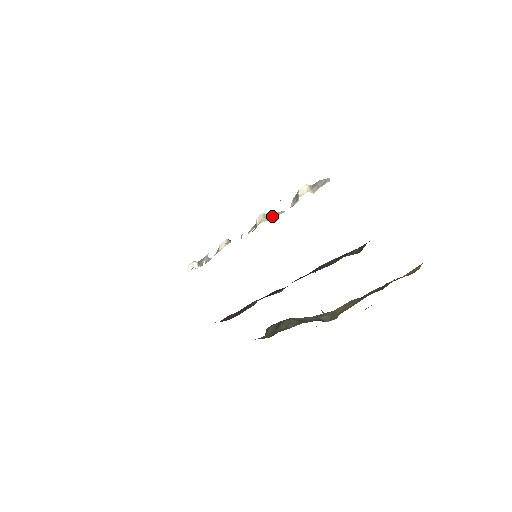
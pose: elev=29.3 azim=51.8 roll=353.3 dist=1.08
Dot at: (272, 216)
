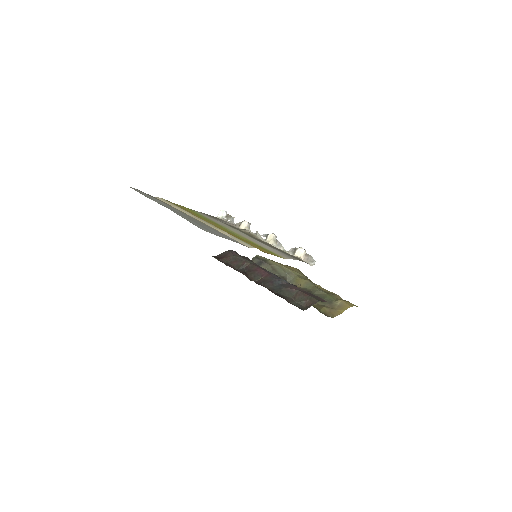
Dot at: (277, 243)
